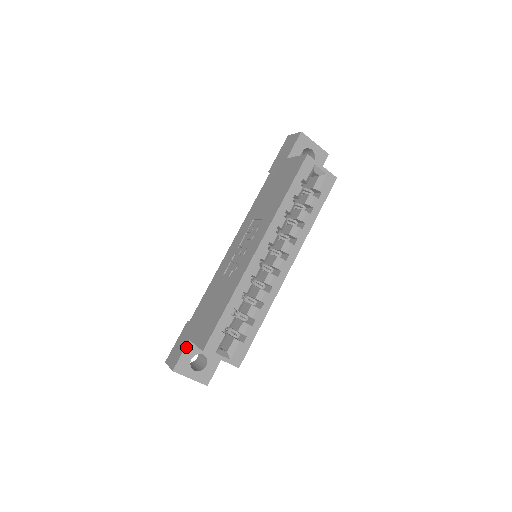
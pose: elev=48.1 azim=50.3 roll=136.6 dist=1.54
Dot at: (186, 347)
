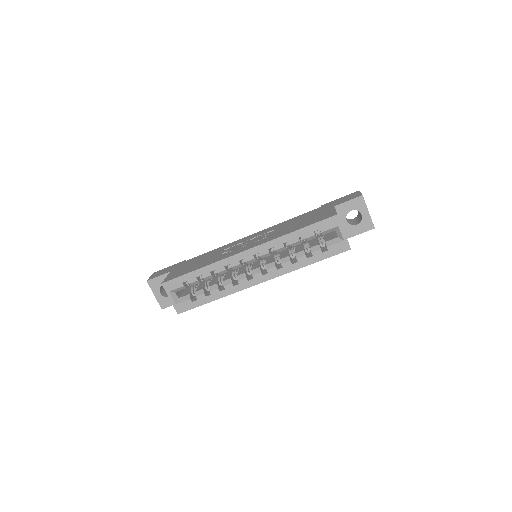
Dot at: (165, 274)
